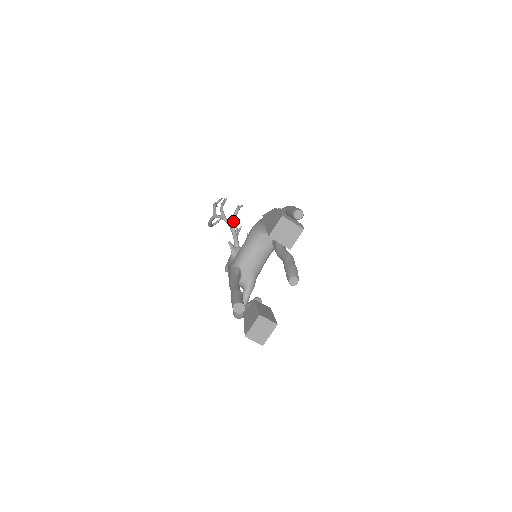
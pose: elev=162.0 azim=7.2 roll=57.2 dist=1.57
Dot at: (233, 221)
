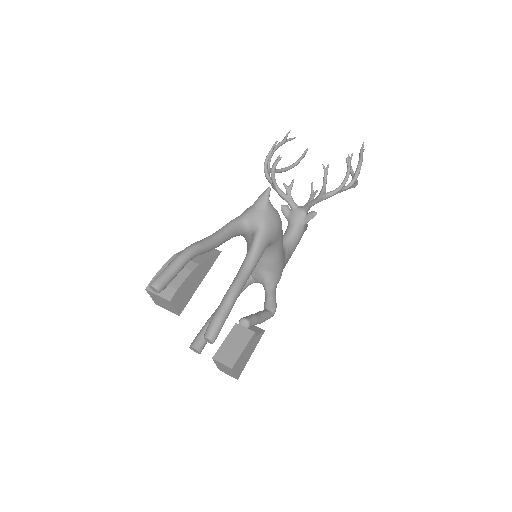
Dot at: (273, 183)
